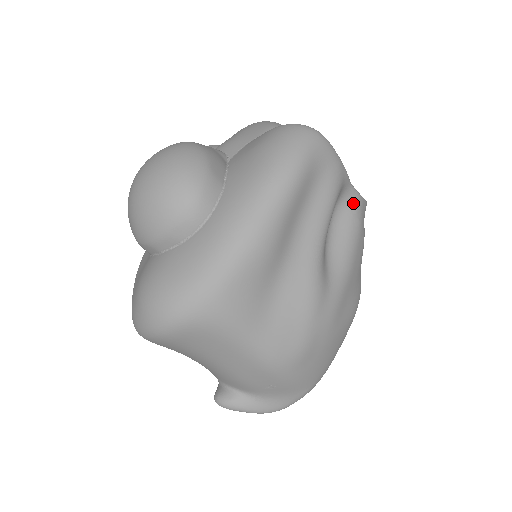
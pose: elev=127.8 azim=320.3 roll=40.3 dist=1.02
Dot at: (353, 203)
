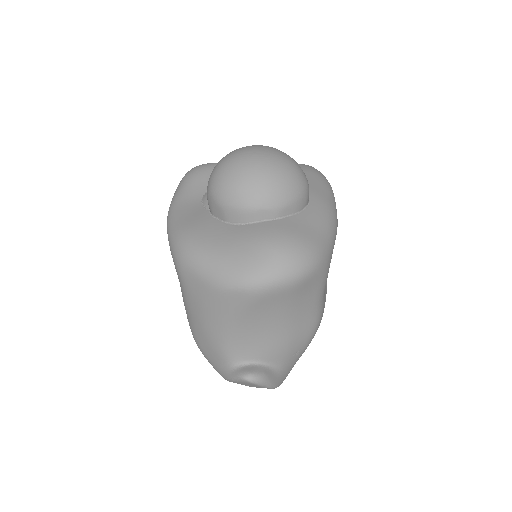
Dot at: occluded
